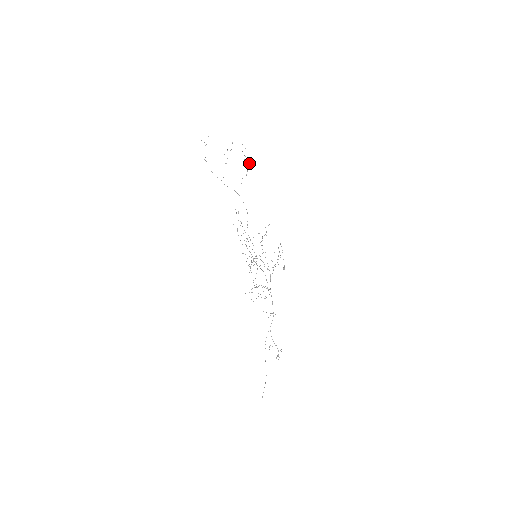
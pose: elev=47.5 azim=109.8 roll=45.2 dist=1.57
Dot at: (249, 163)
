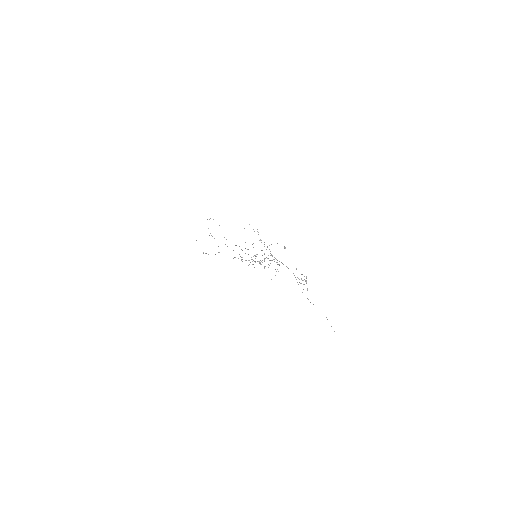
Dot at: occluded
